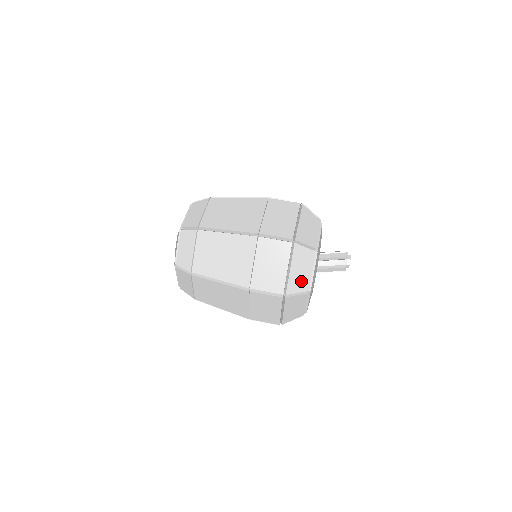
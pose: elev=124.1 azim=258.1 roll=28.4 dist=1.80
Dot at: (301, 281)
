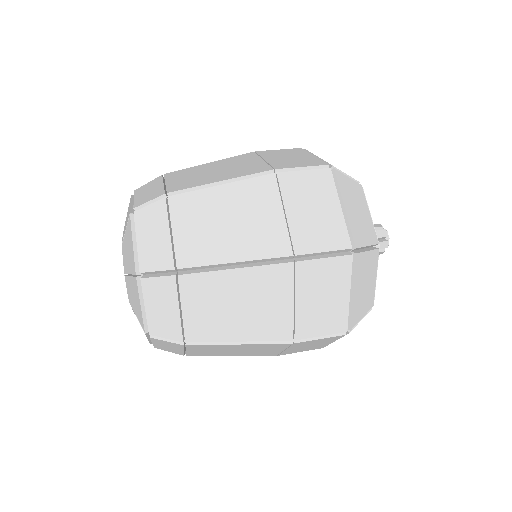
Dot at: occluded
